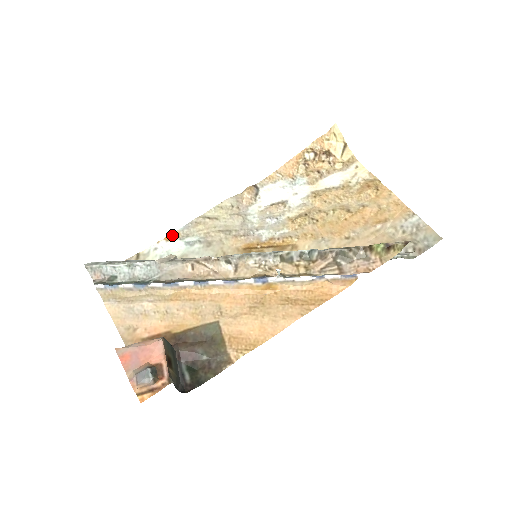
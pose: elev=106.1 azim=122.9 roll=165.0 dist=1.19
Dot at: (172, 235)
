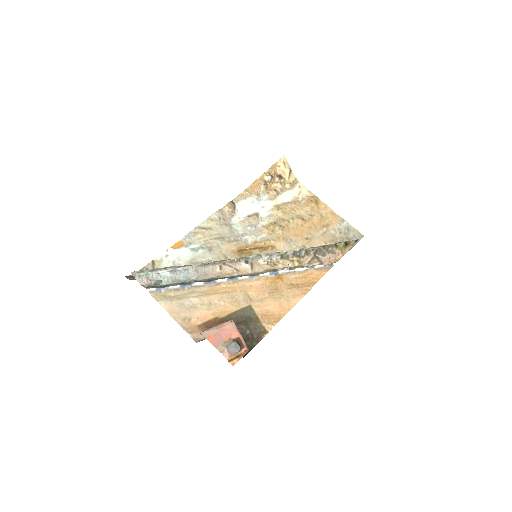
Dot at: (177, 244)
